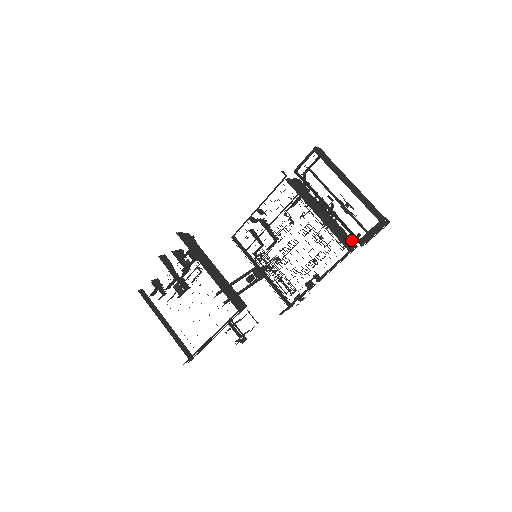
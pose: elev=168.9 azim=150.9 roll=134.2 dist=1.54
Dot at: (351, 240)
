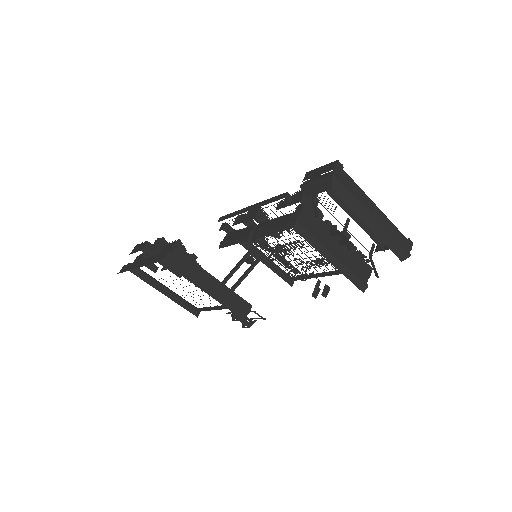
Dot at: (366, 266)
